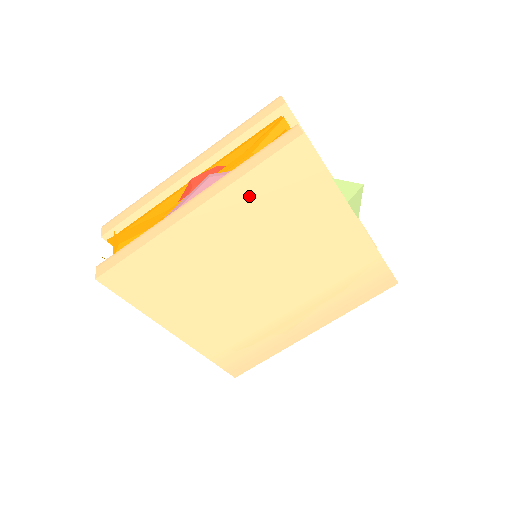
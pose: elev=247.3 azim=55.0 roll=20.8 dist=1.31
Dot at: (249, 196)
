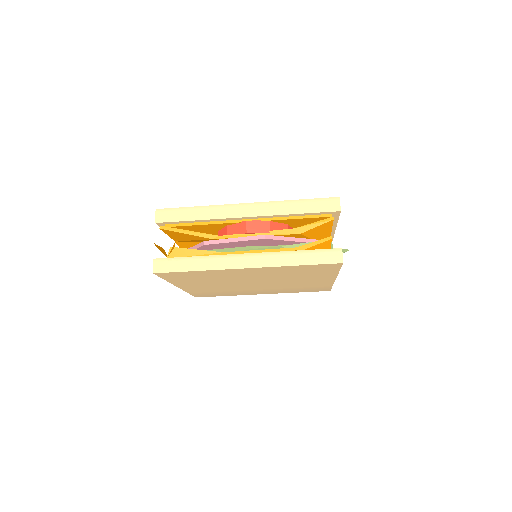
Dot at: (286, 269)
